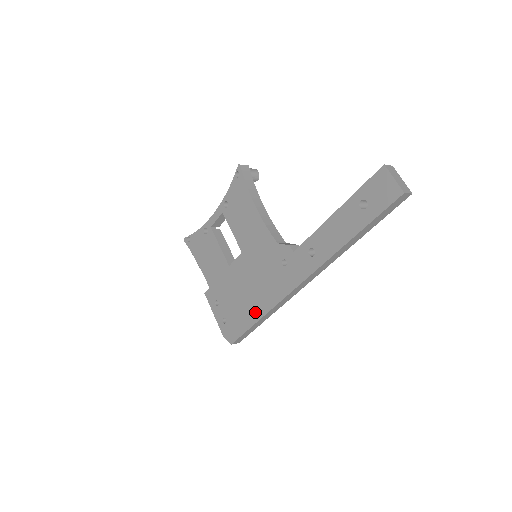
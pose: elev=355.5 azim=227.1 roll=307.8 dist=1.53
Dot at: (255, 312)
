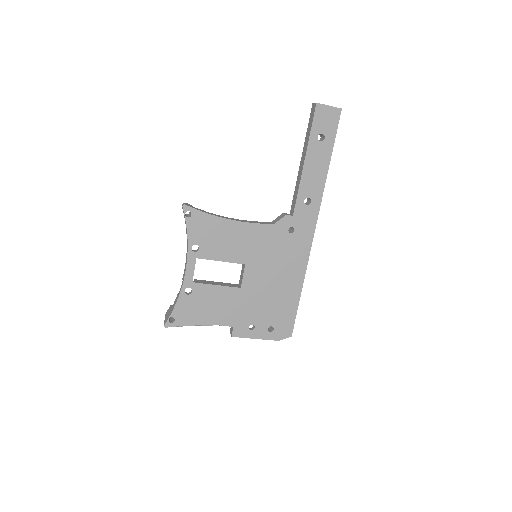
Dot at: (294, 289)
